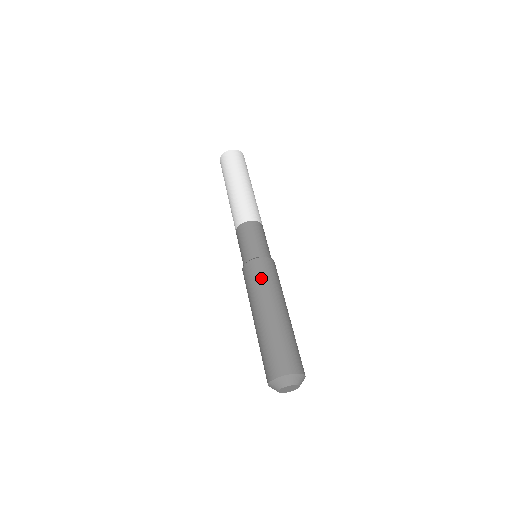
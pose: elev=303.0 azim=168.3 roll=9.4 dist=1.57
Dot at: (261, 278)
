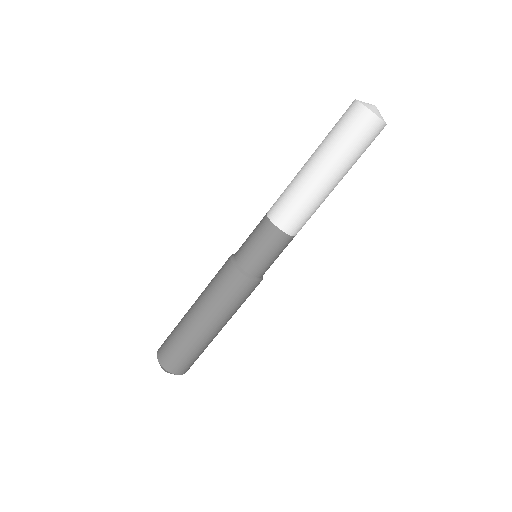
Dot at: (239, 301)
